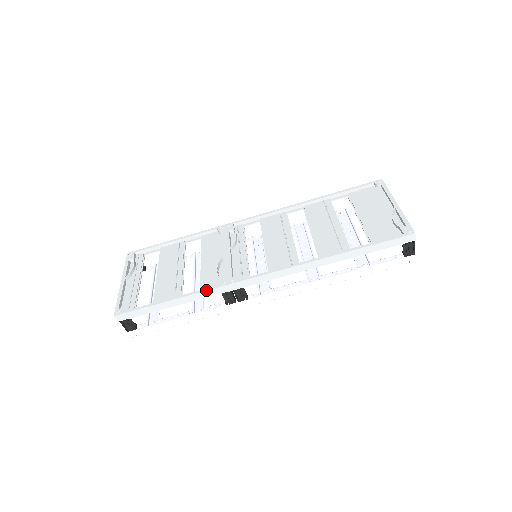
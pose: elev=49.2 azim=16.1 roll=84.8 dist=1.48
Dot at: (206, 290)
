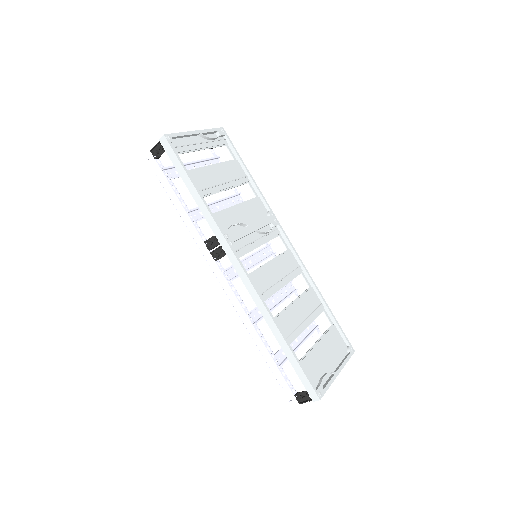
Dot at: (215, 220)
